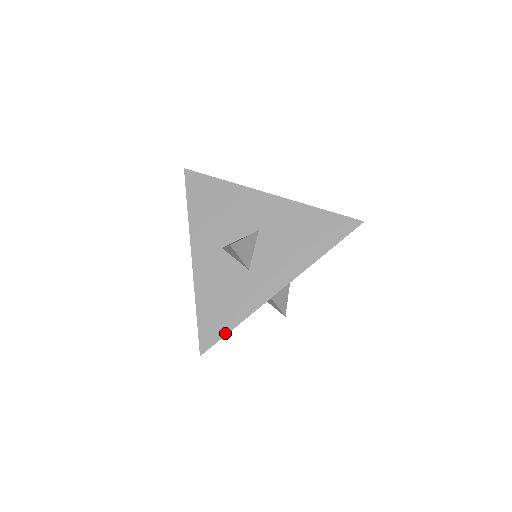
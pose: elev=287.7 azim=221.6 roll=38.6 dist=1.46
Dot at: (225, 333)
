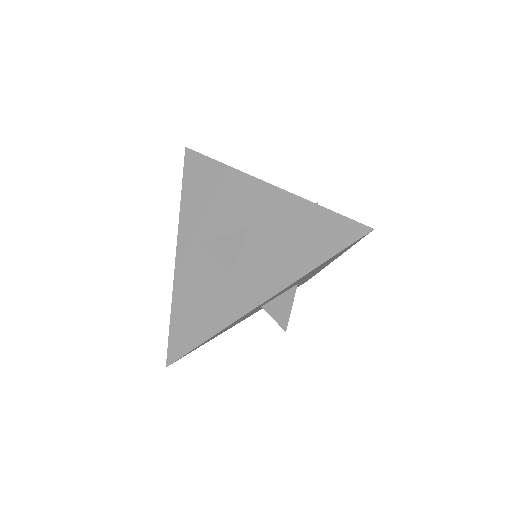
Dot at: (194, 346)
